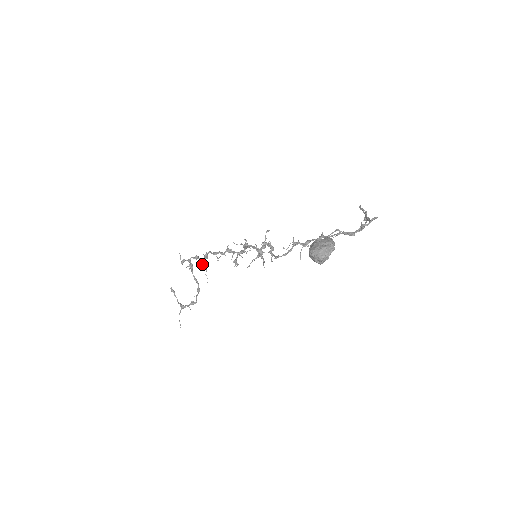
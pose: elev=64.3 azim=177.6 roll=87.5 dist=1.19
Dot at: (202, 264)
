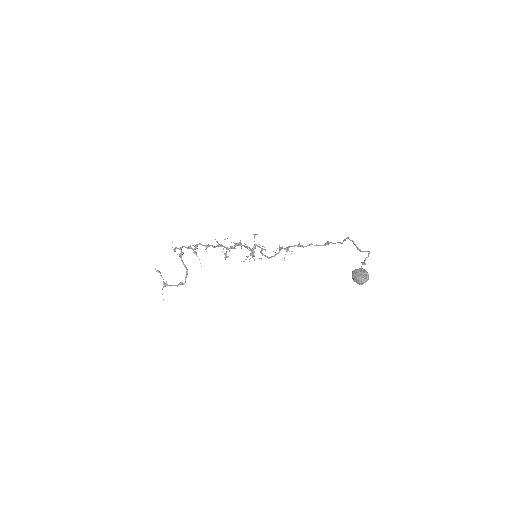
Dot at: occluded
